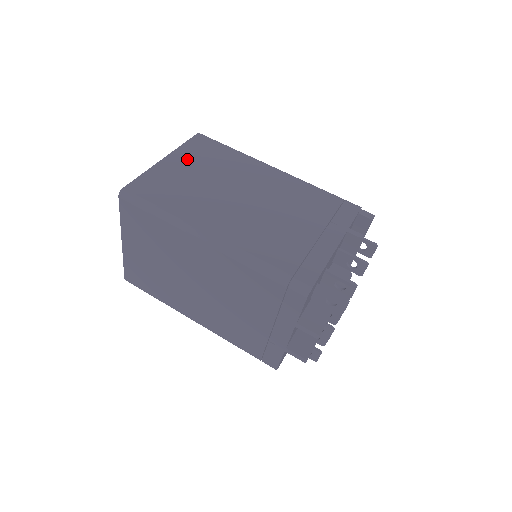
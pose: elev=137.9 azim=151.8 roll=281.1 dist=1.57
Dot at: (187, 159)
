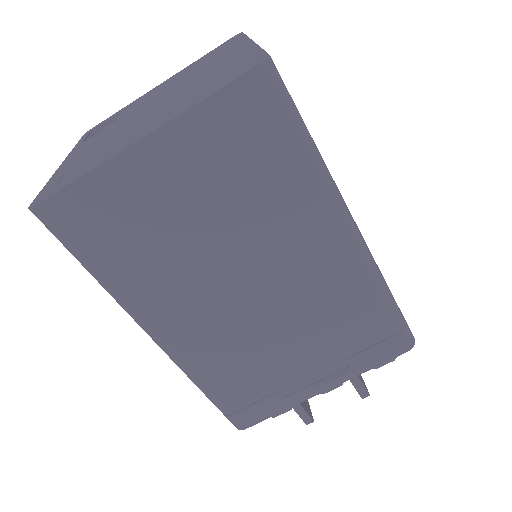
Dot at: occluded
